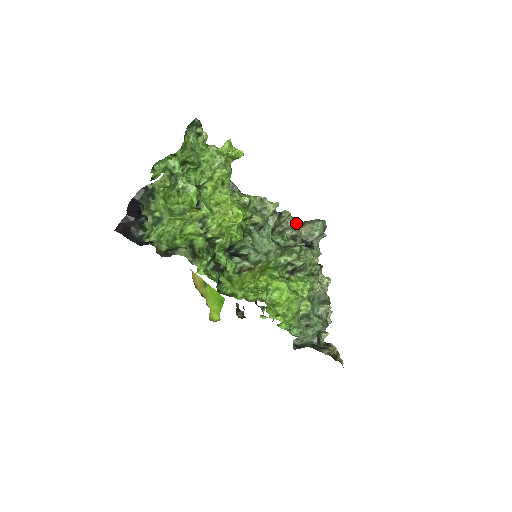
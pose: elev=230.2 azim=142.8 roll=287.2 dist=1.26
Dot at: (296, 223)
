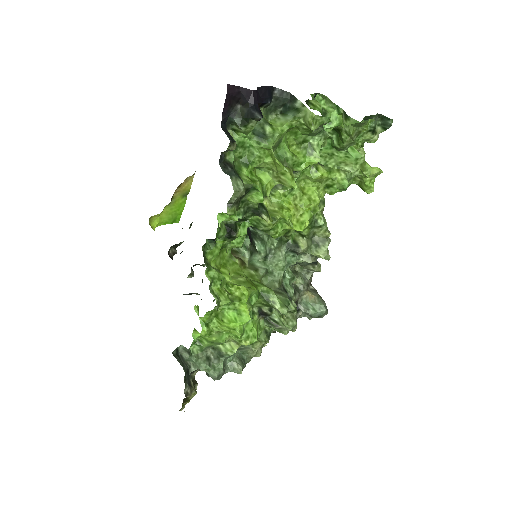
Dot at: occluded
